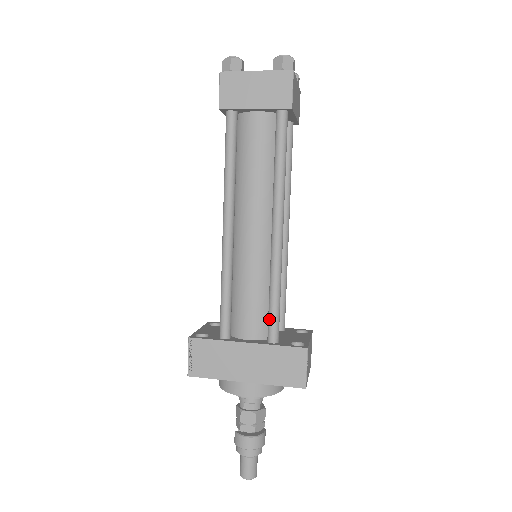
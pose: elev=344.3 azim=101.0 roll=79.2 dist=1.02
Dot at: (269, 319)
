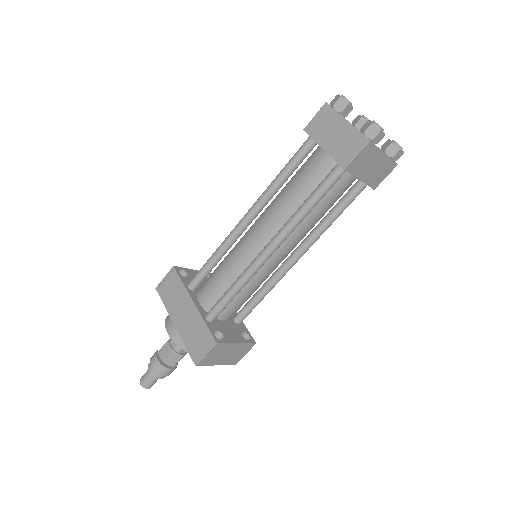
Dot at: (217, 302)
